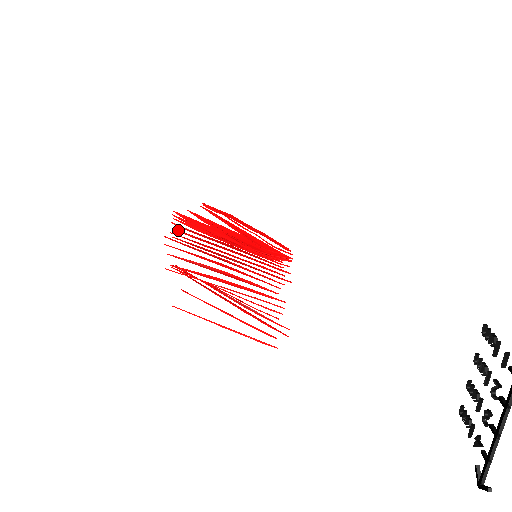
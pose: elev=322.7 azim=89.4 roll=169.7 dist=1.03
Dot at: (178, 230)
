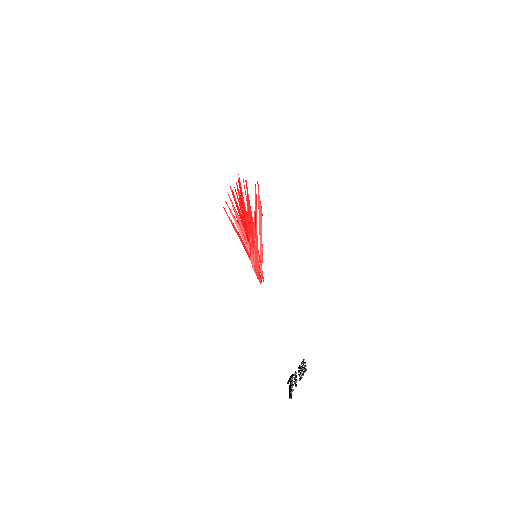
Dot at: (236, 192)
